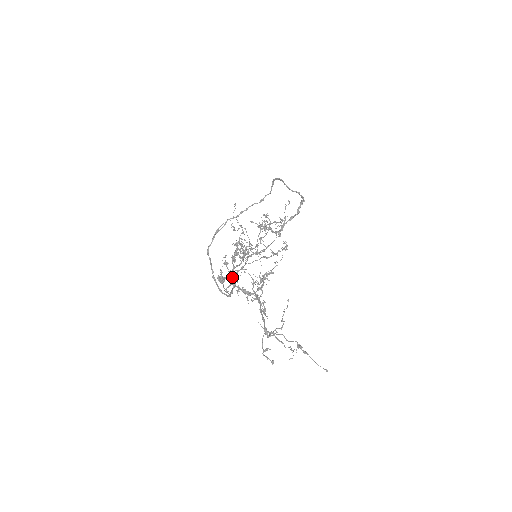
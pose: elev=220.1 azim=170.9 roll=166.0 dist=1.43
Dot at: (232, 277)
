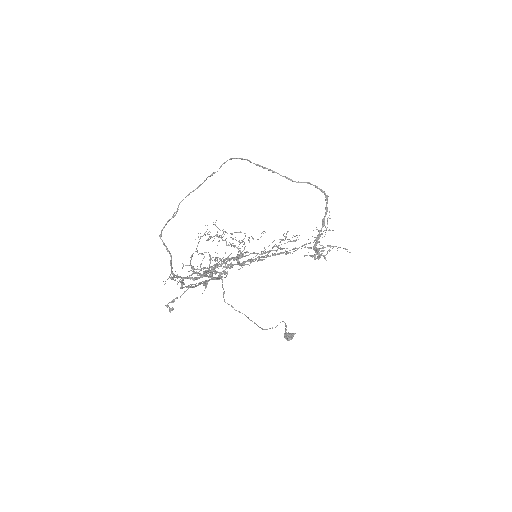
Dot at: occluded
